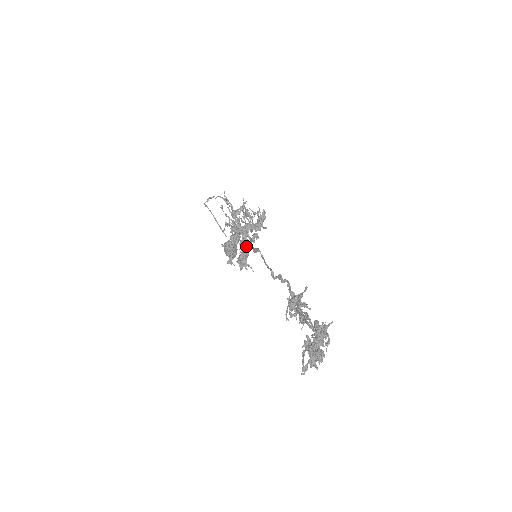
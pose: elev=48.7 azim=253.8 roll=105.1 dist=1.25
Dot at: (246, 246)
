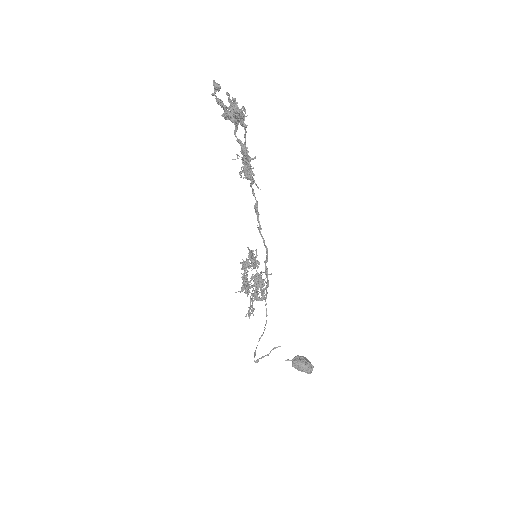
Dot at: (246, 263)
